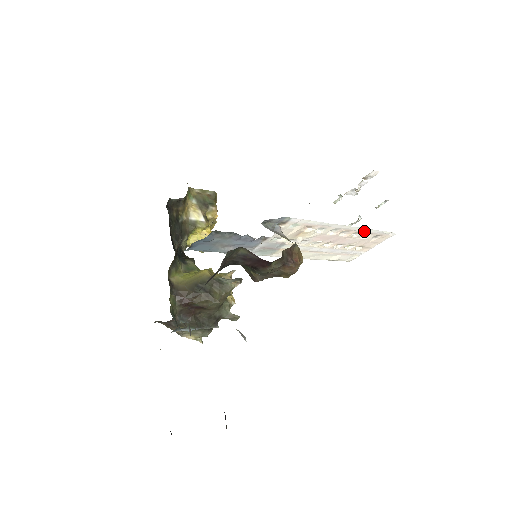
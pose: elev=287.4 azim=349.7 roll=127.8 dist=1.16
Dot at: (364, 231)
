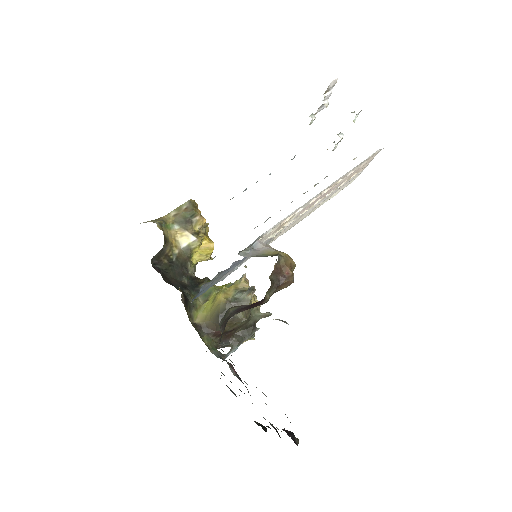
Dot at: (346, 174)
